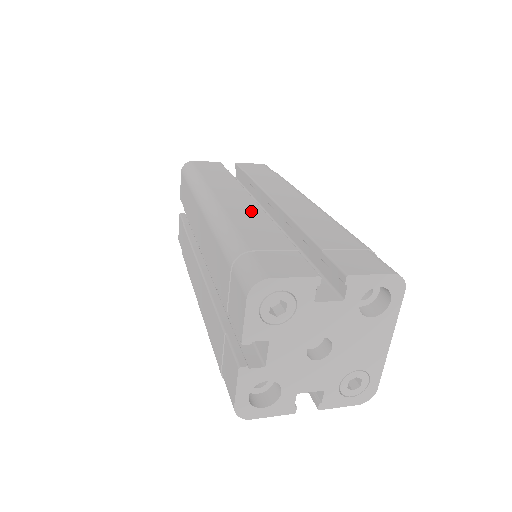
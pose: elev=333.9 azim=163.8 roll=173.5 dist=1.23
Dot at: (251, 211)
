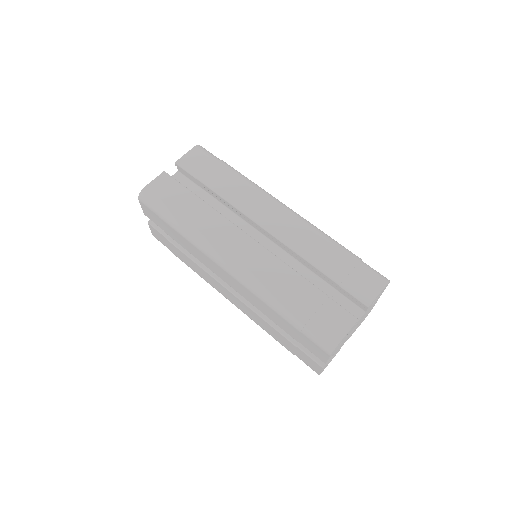
Dot at: (266, 261)
